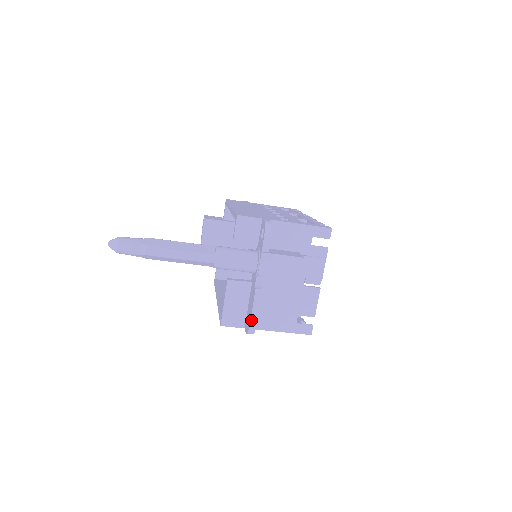
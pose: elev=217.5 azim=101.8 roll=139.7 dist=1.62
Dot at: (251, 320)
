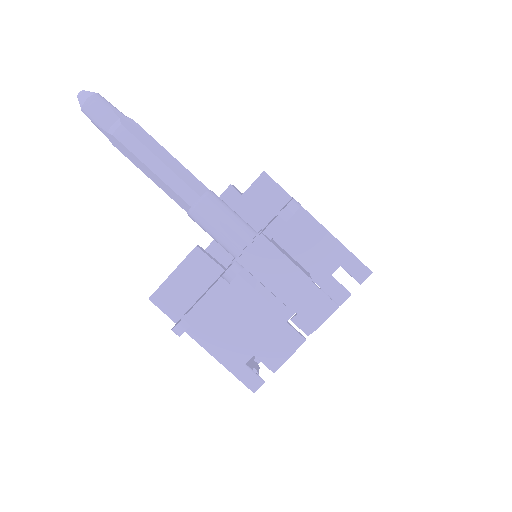
Dot at: (188, 314)
